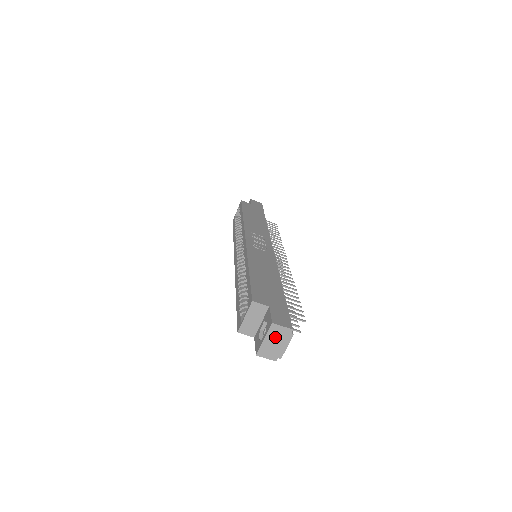
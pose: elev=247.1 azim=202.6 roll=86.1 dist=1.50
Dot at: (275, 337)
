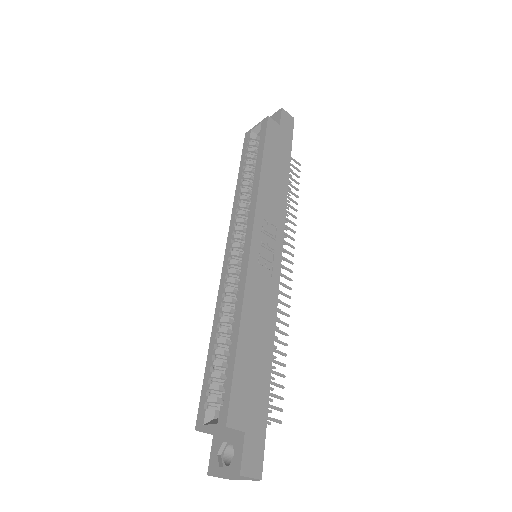
Dot at: (237, 477)
